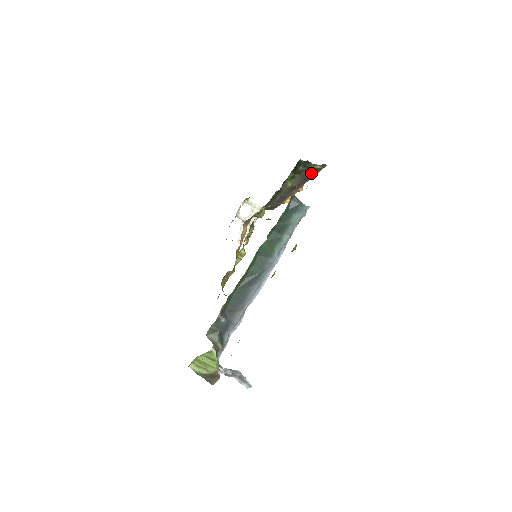
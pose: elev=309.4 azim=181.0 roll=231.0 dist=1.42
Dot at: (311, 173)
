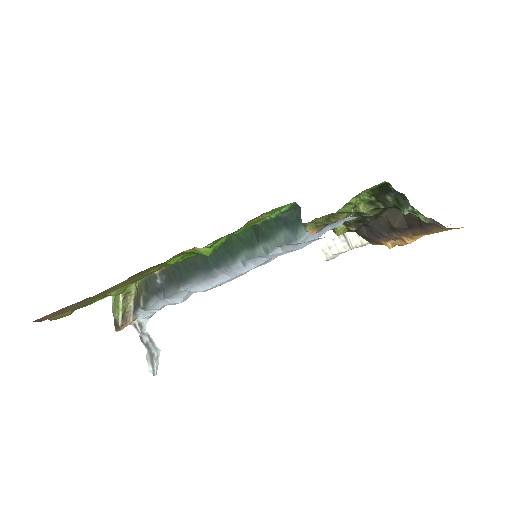
Dot at: (419, 223)
